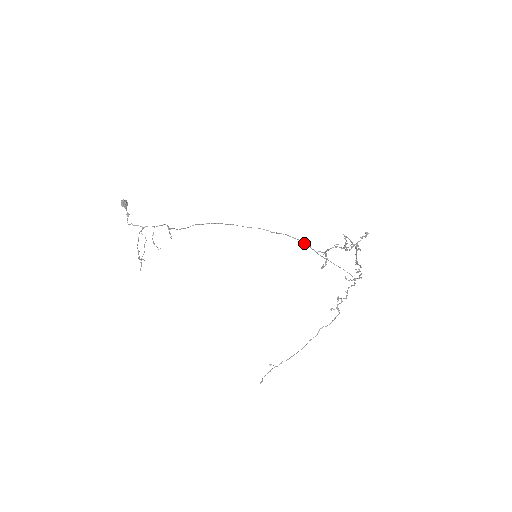
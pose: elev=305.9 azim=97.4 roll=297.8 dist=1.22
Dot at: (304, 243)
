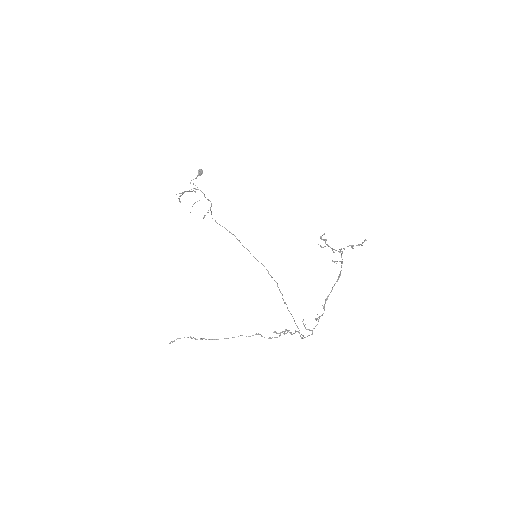
Dot at: occluded
